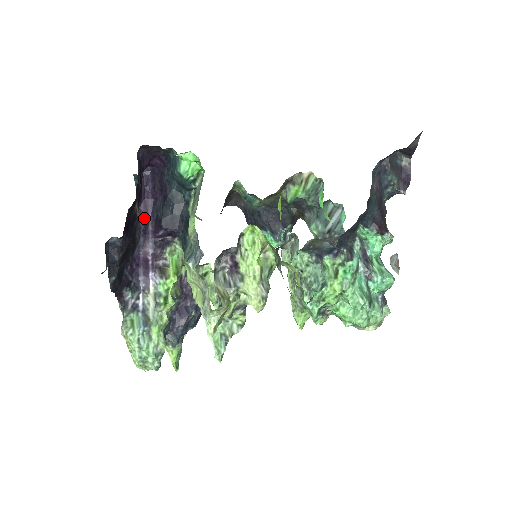
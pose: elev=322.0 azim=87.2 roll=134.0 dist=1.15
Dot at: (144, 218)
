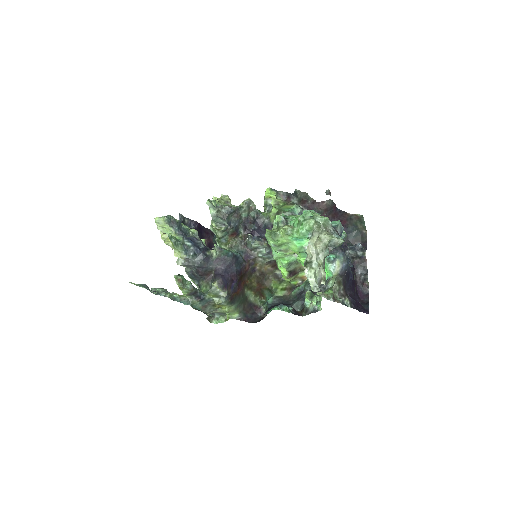
Dot at: occluded
